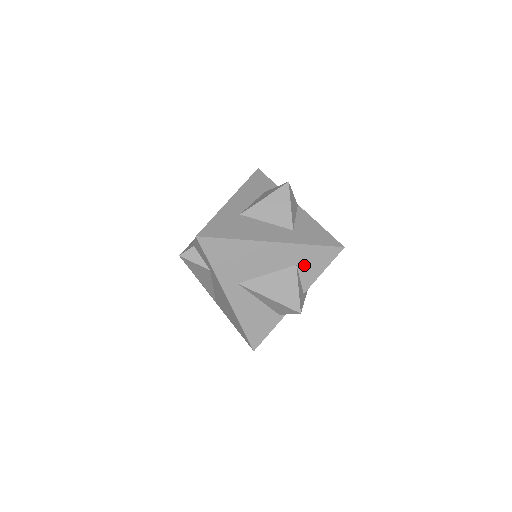
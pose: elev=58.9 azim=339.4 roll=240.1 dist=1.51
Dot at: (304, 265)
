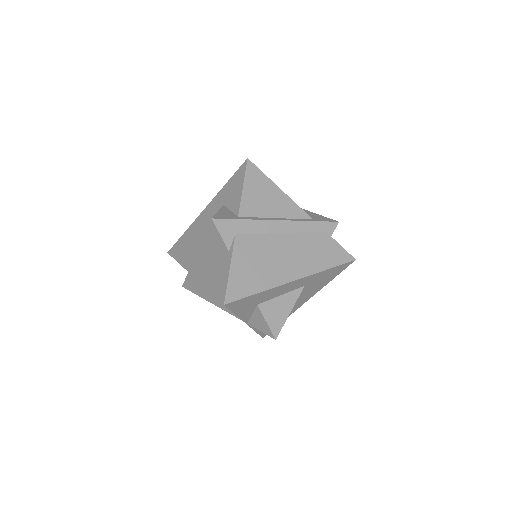
Dot at: (228, 199)
